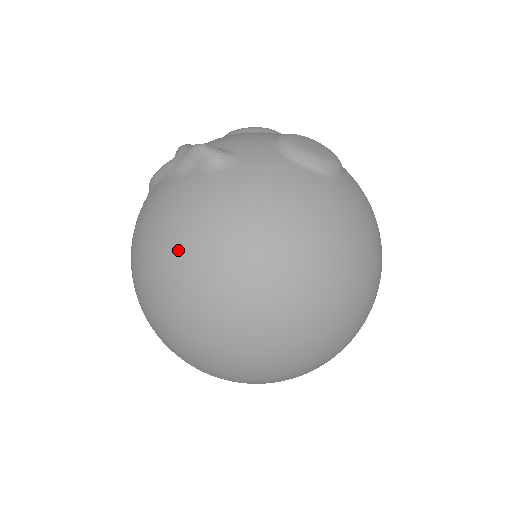
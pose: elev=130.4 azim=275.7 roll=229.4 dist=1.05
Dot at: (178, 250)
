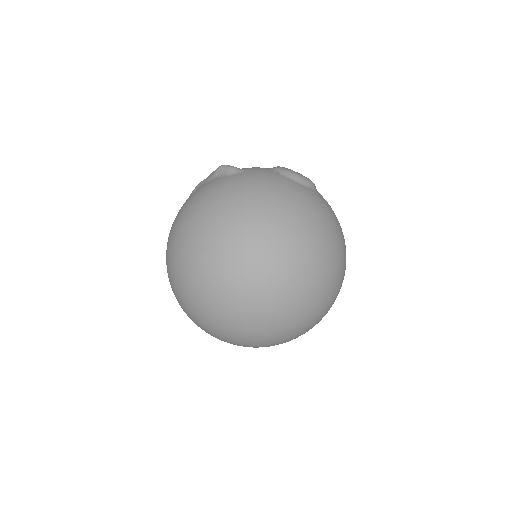
Dot at: (200, 214)
